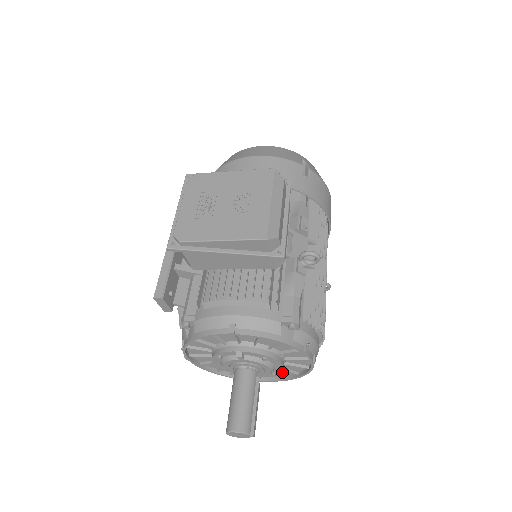
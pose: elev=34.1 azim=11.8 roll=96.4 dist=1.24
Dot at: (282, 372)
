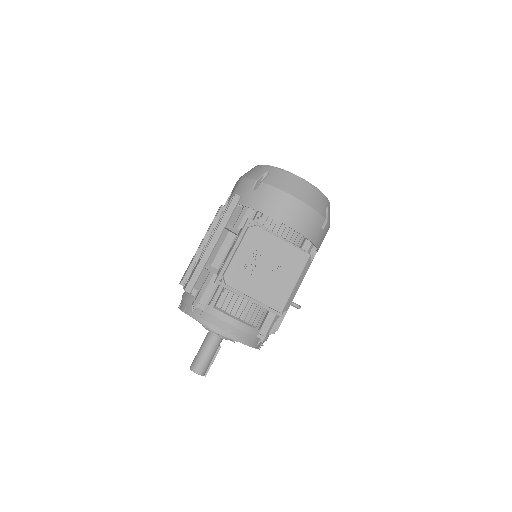
Dot at: occluded
